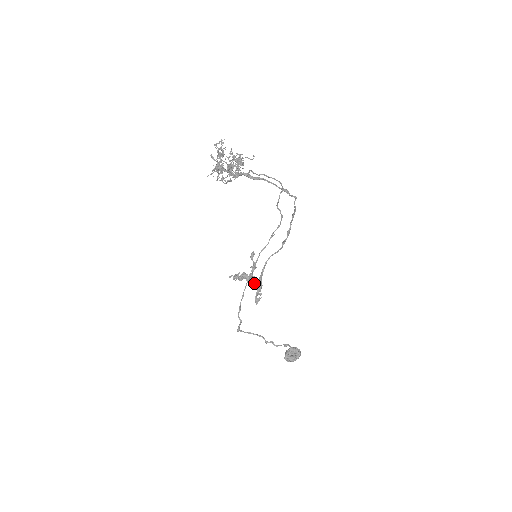
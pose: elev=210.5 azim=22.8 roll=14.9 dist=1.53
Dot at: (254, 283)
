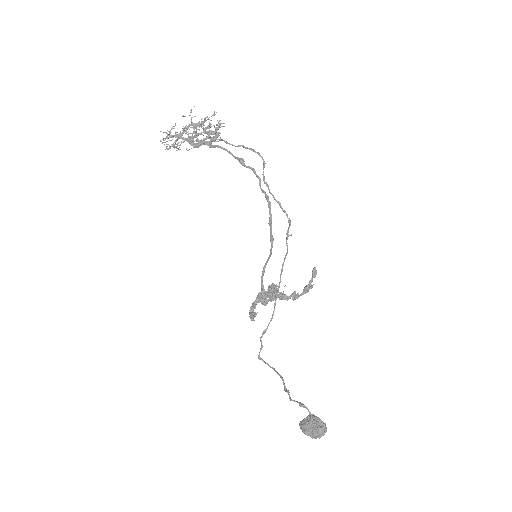
Dot at: (269, 297)
